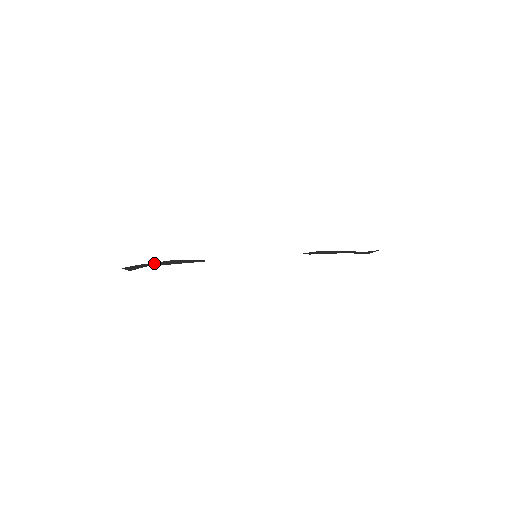
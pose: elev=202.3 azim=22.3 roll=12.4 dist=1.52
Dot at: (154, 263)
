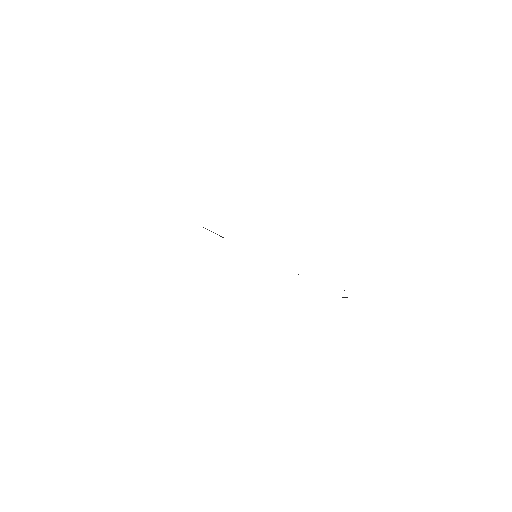
Dot at: occluded
